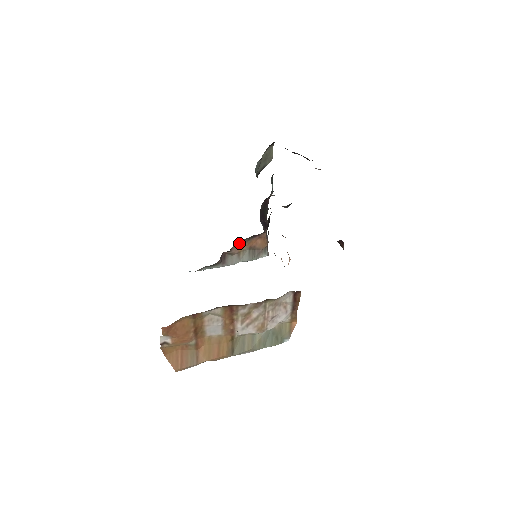
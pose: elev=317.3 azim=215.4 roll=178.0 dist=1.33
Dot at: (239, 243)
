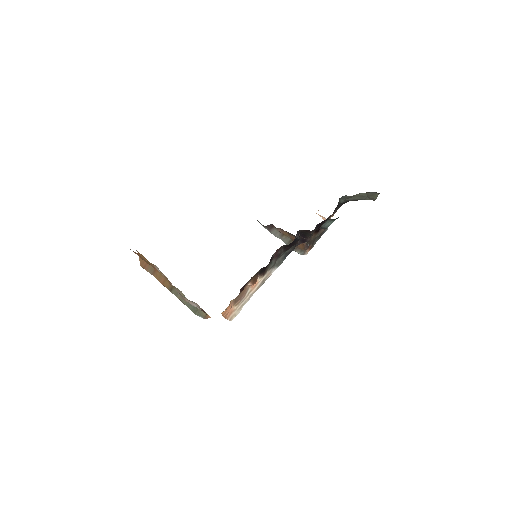
Dot at: occluded
